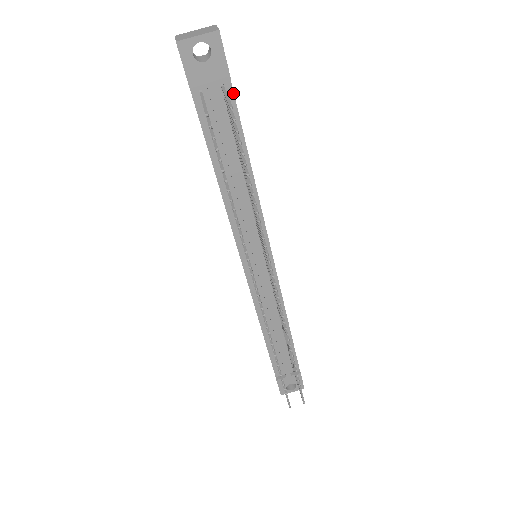
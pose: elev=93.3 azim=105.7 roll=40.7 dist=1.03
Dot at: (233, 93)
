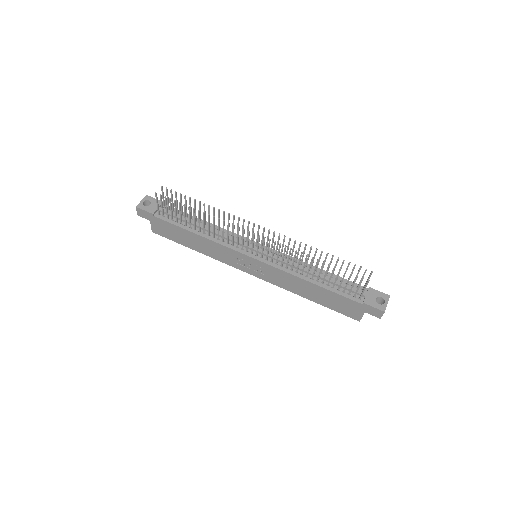
Dot at: occluded
